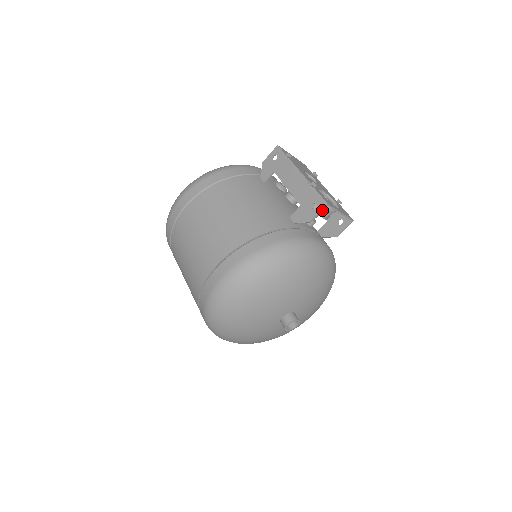
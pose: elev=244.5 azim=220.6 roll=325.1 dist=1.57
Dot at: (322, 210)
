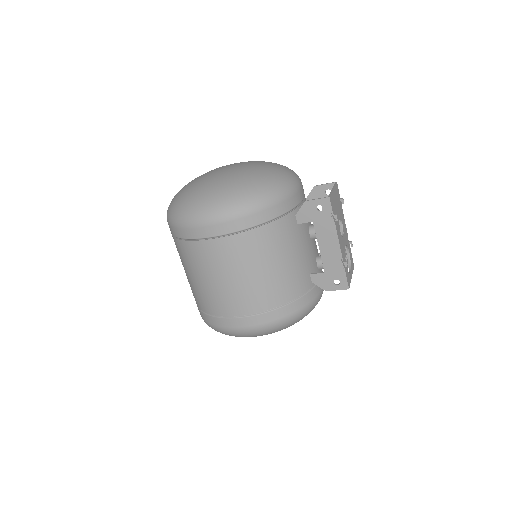
Dot at: occluded
